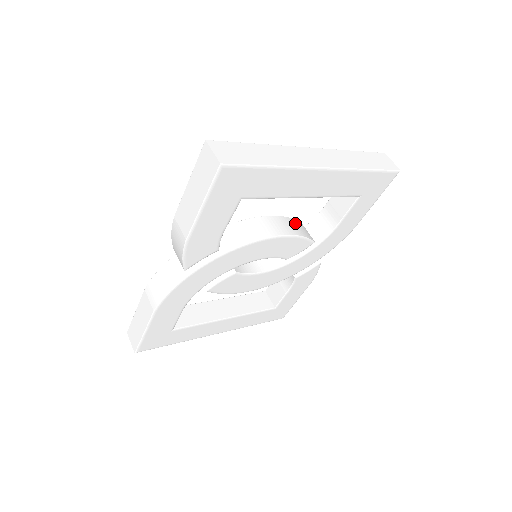
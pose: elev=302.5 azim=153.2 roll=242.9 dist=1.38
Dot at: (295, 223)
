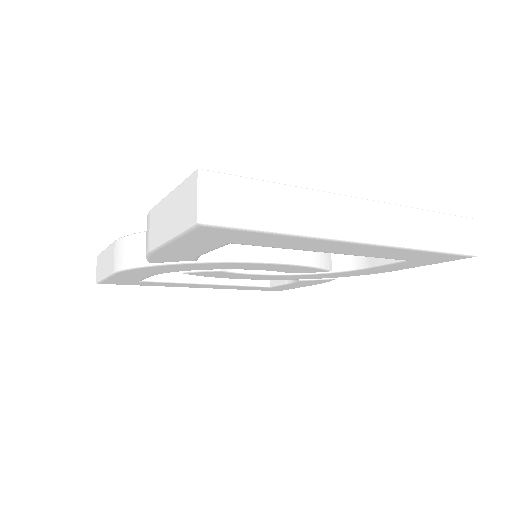
Dot at: occluded
